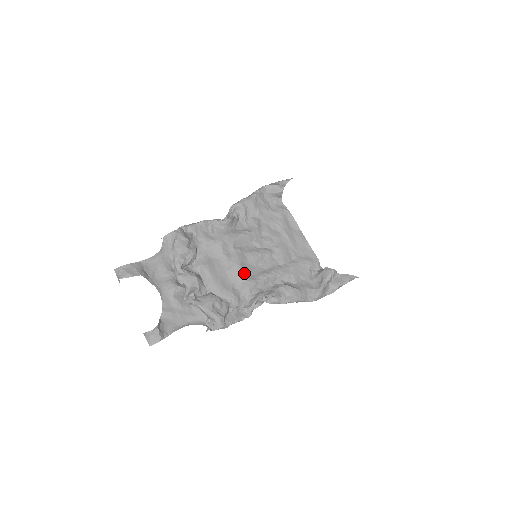
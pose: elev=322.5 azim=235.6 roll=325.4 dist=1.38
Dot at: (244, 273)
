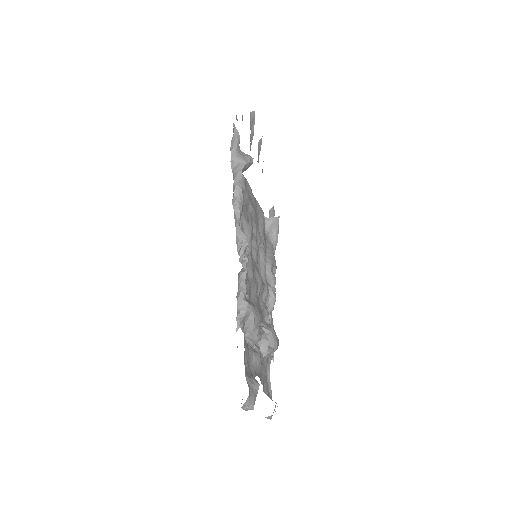
Dot at: (263, 284)
